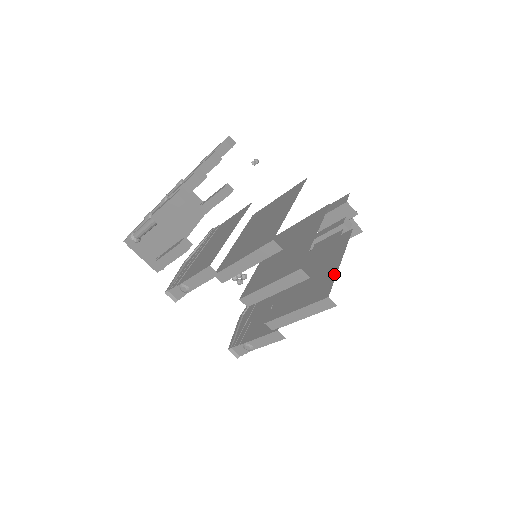
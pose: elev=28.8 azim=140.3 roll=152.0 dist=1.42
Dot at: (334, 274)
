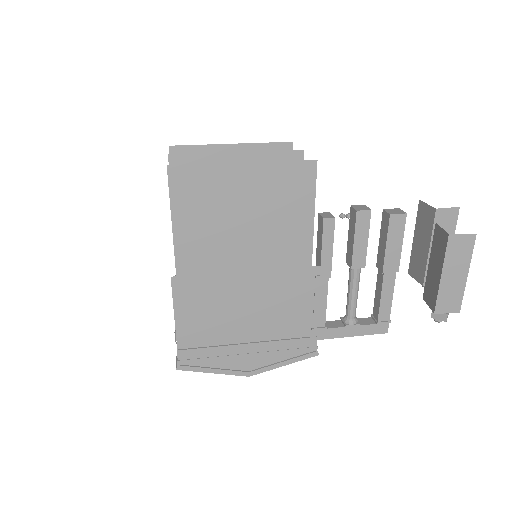
Dot at: occluded
